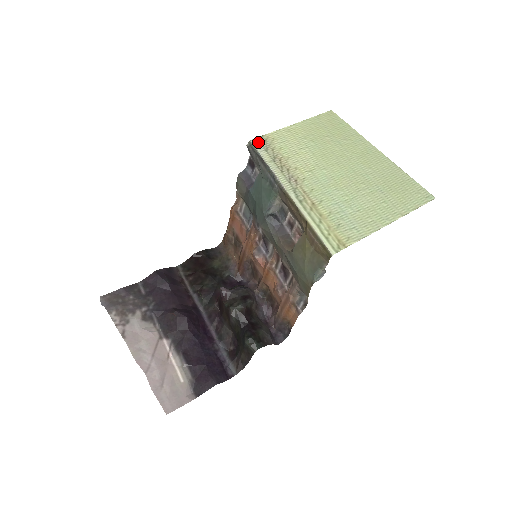
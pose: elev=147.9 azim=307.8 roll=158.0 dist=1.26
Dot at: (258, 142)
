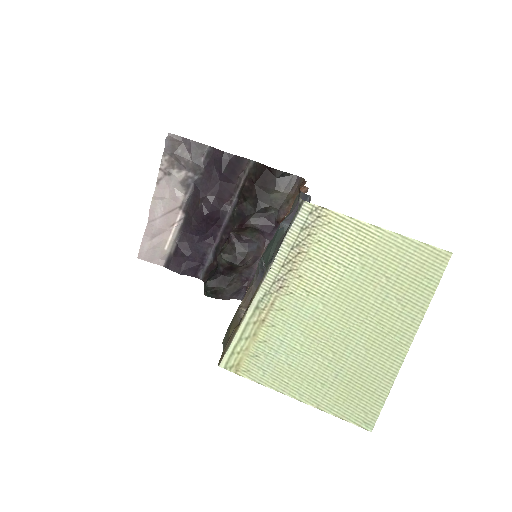
Dot at: (308, 211)
